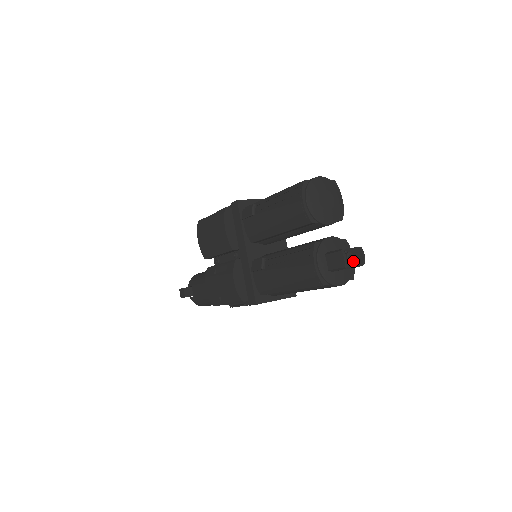
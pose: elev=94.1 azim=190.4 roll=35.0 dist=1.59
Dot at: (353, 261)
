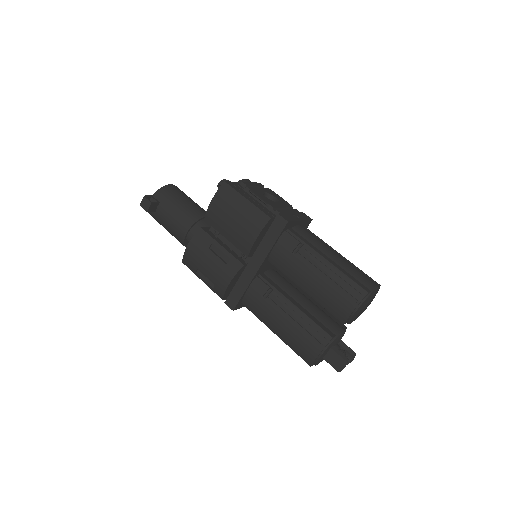
Dot at: occluded
